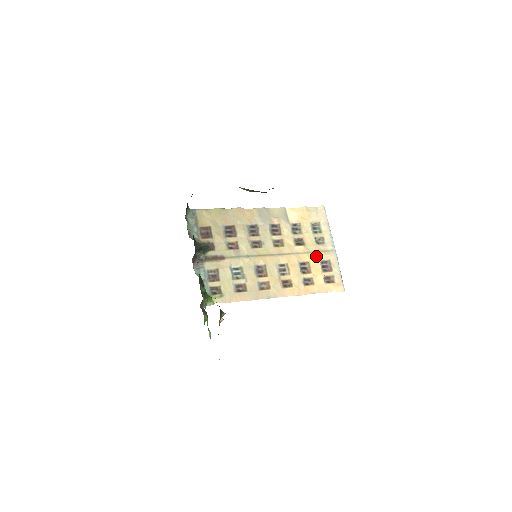
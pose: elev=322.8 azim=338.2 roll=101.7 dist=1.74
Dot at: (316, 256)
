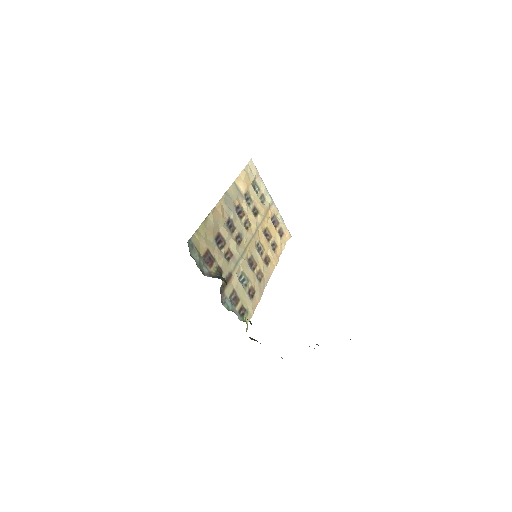
Dot at: (268, 217)
